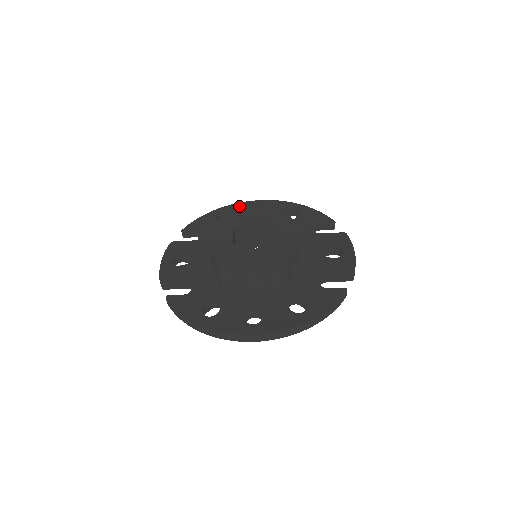
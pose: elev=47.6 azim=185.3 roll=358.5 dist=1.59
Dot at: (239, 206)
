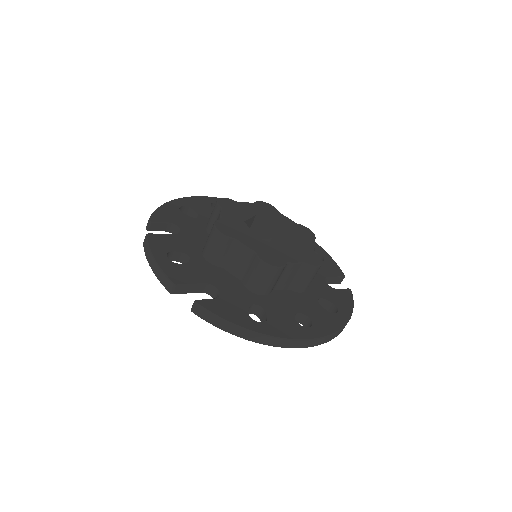
Dot at: occluded
